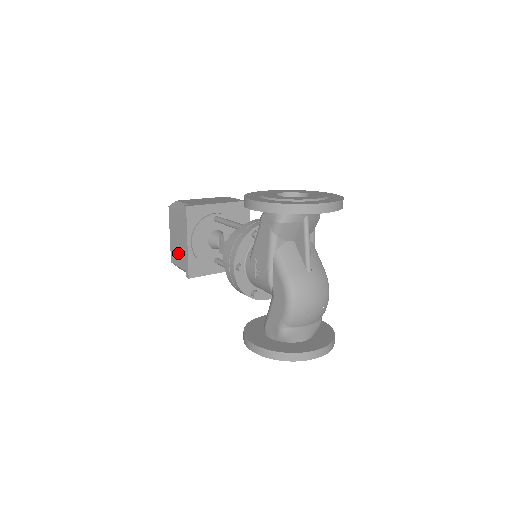
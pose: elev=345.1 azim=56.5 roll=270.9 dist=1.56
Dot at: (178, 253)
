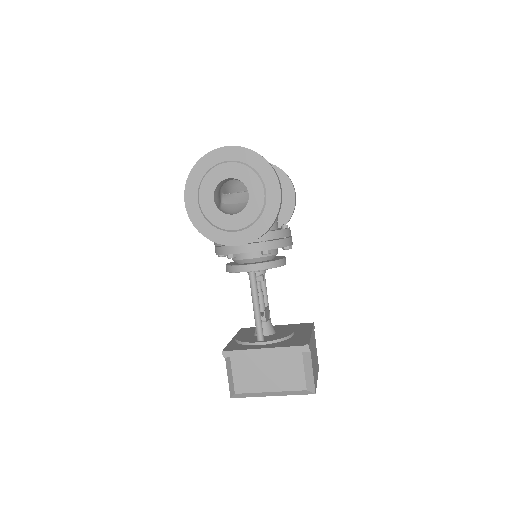
Dot at: occluded
